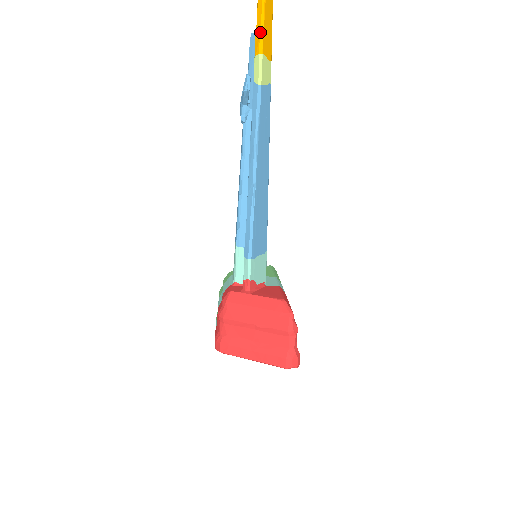
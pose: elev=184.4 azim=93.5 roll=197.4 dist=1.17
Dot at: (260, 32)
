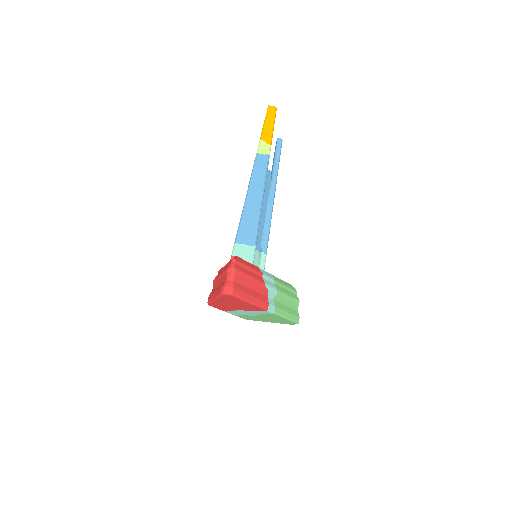
Dot at: (262, 131)
